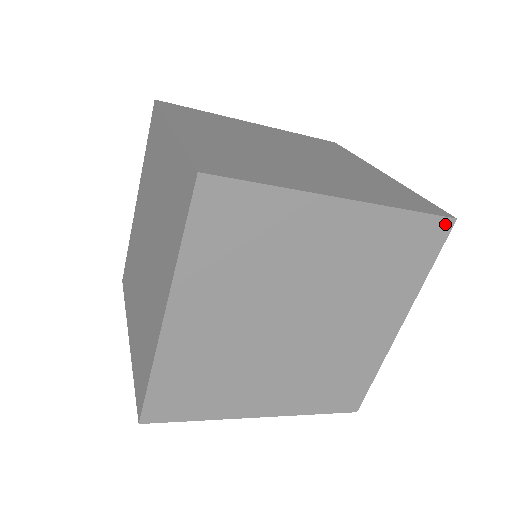
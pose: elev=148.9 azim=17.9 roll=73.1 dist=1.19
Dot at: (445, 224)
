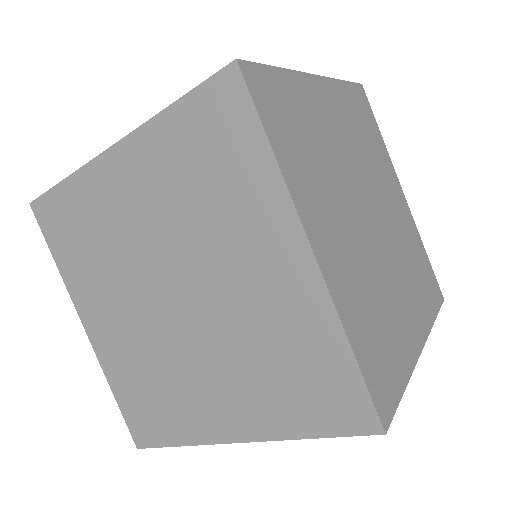
Dot at: (440, 293)
